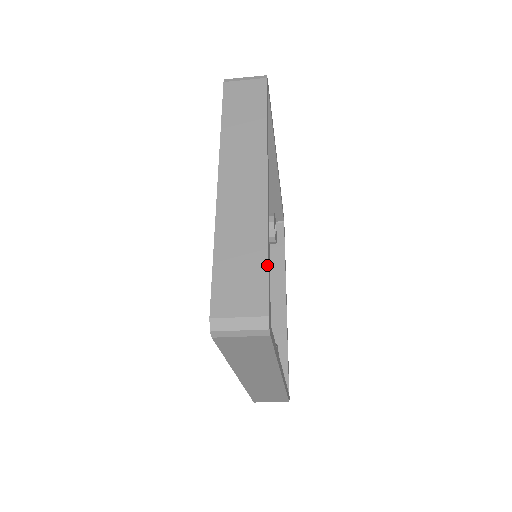
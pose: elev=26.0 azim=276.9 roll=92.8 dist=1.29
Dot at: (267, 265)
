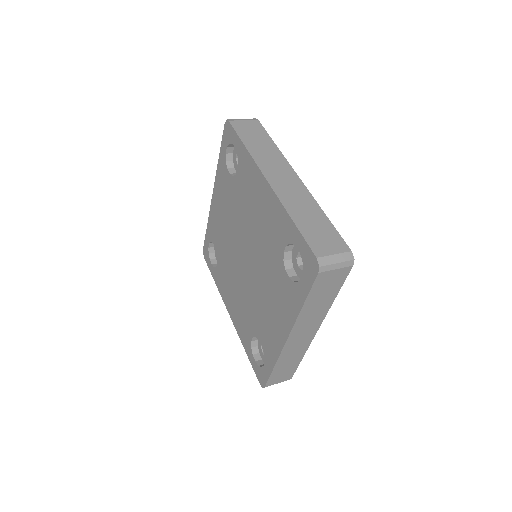
Dot at: (332, 224)
